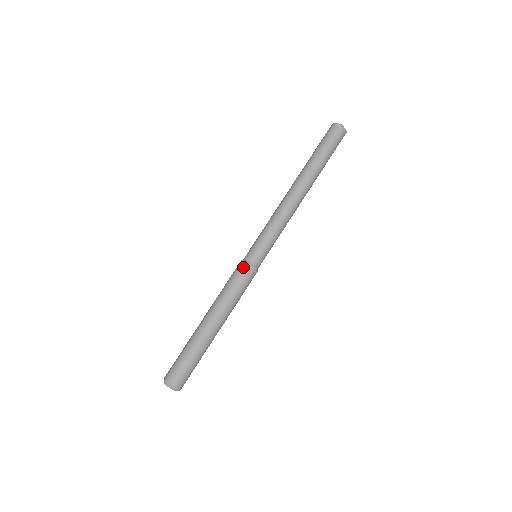
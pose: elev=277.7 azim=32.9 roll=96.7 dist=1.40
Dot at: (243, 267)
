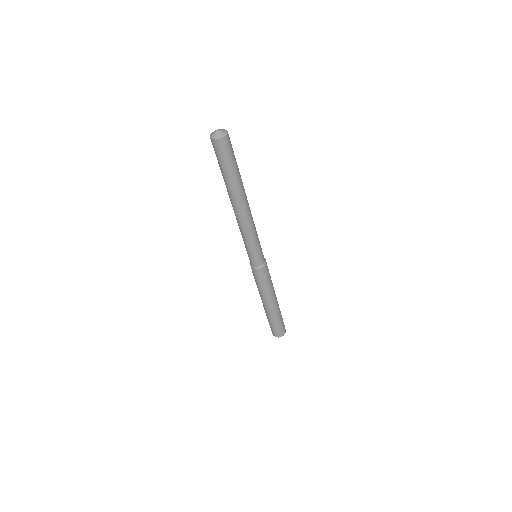
Dot at: (263, 271)
